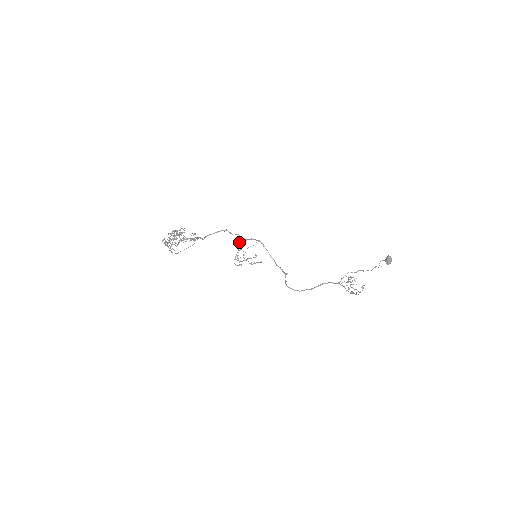
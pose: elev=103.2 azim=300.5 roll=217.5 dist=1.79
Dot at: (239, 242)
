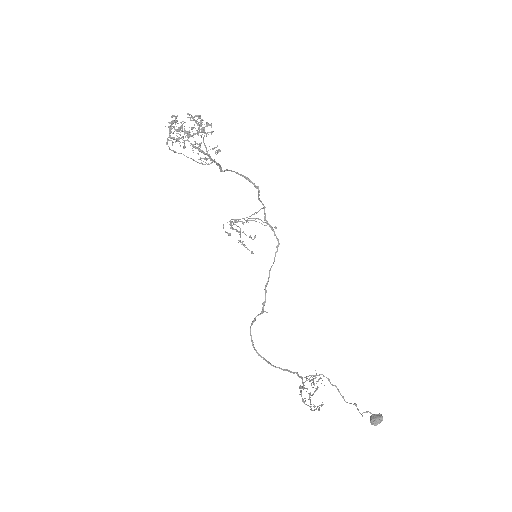
Dot at: (255, 212)
